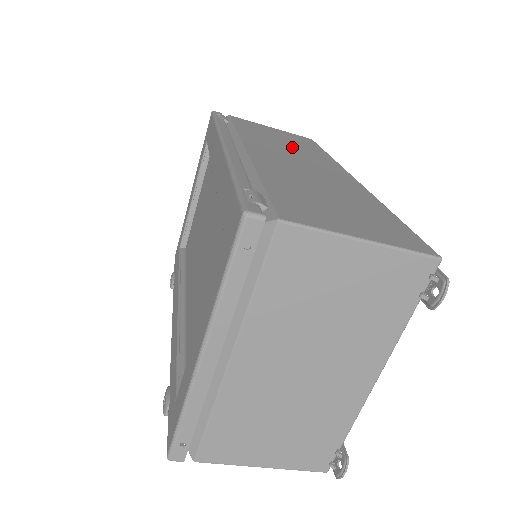
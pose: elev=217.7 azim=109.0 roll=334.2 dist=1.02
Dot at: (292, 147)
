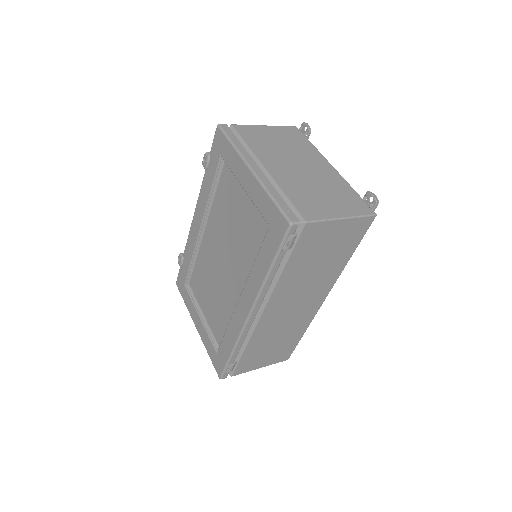
Dot at: (317, 273)
